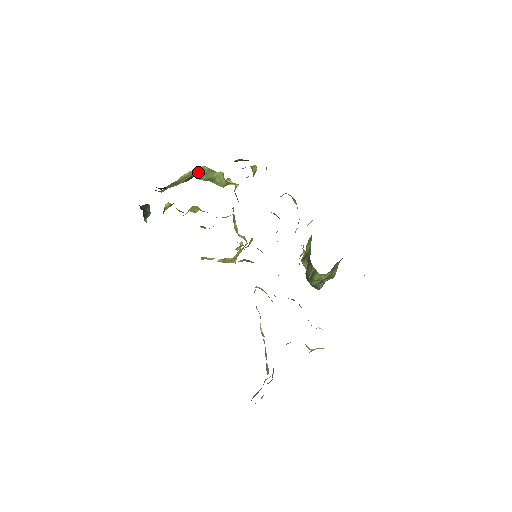
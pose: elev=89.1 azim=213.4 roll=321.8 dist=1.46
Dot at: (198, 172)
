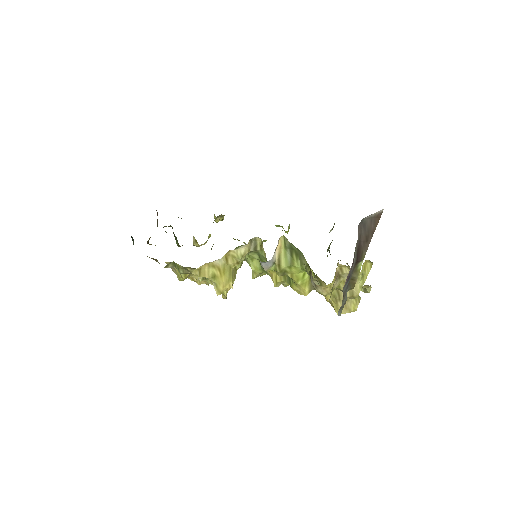
Dot at: occluded
